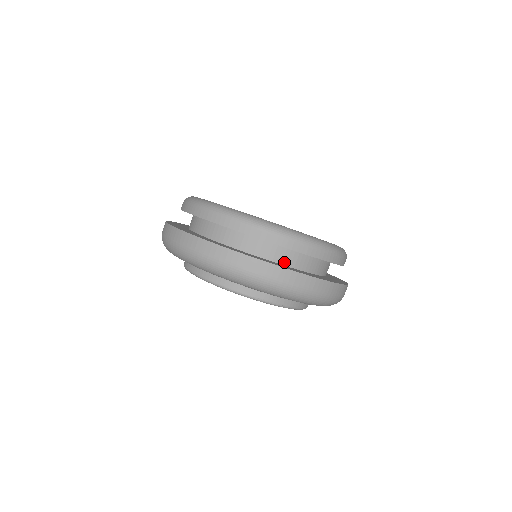
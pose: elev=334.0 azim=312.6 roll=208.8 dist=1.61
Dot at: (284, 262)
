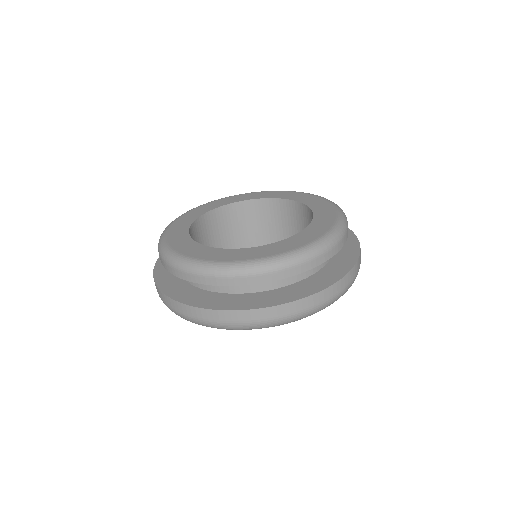
Dot at: (204, 287)
